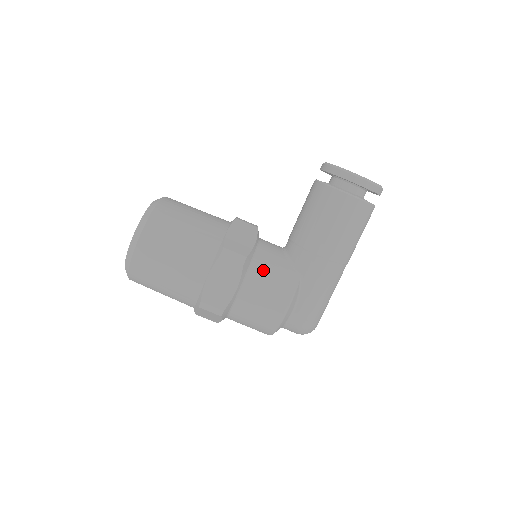
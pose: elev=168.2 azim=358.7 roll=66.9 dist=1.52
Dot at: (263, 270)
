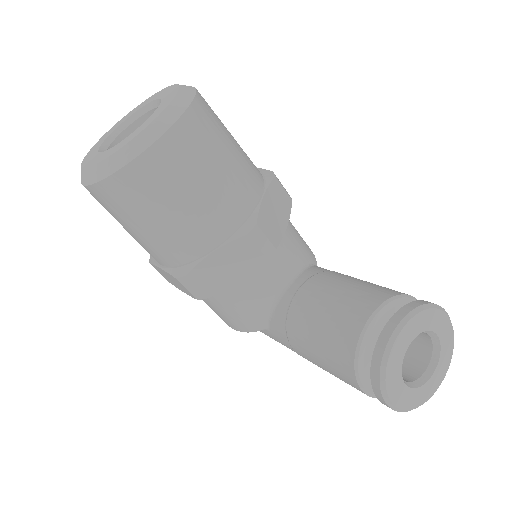
Dot at: (227, 303)
